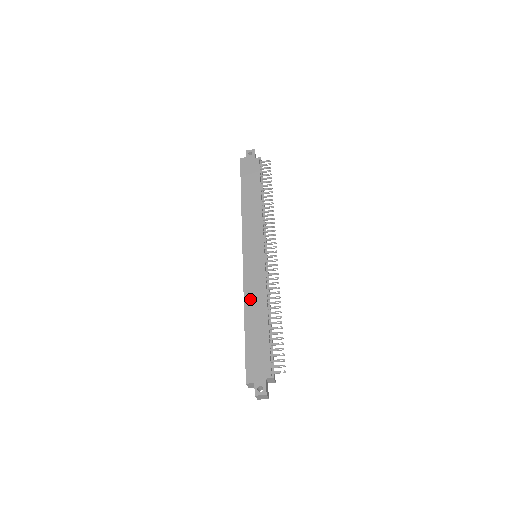
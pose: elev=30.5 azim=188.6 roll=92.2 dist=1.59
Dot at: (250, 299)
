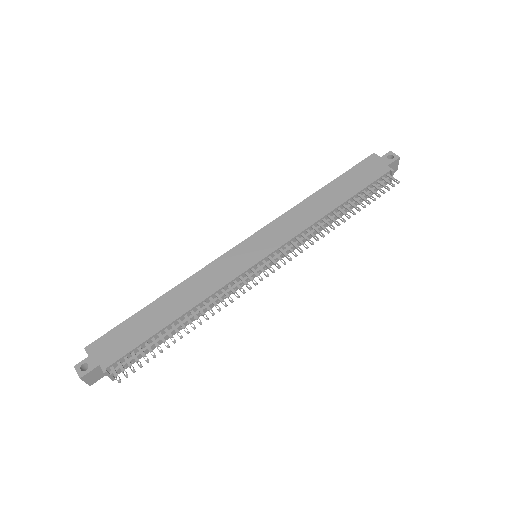
Dot at: (191, 285)
